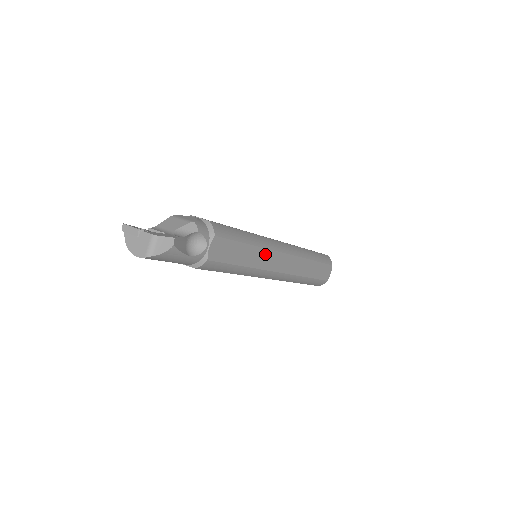
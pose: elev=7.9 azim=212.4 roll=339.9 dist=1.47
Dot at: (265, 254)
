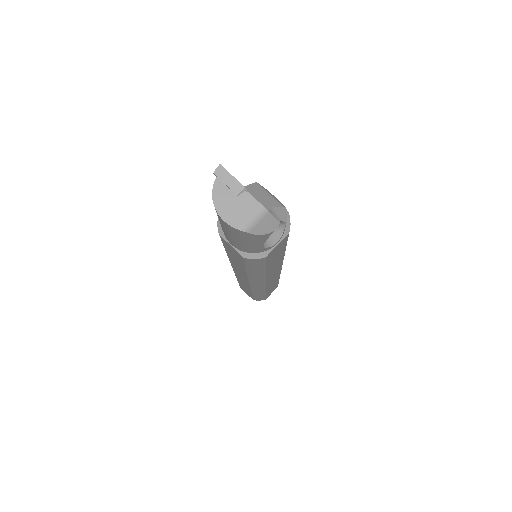
Dot at: (279, 264)
